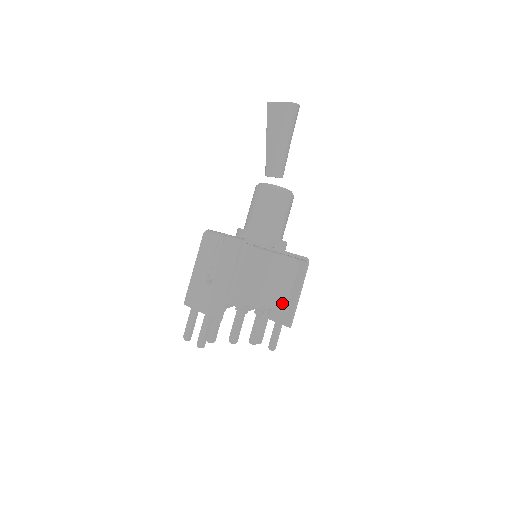
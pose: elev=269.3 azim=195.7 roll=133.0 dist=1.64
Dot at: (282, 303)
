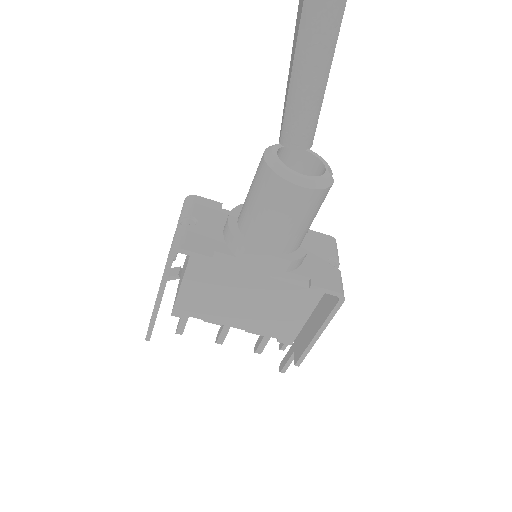
Dot at: (284, 334)
